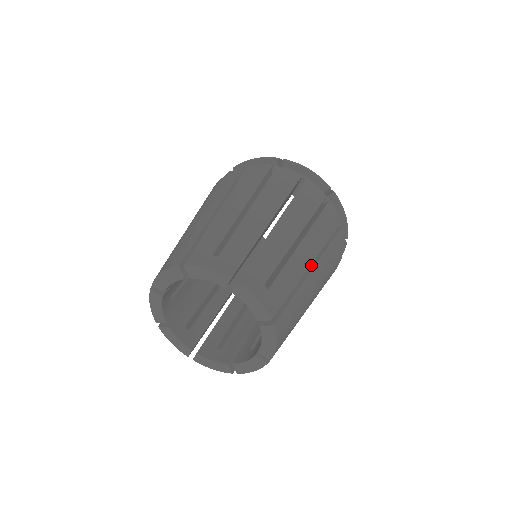
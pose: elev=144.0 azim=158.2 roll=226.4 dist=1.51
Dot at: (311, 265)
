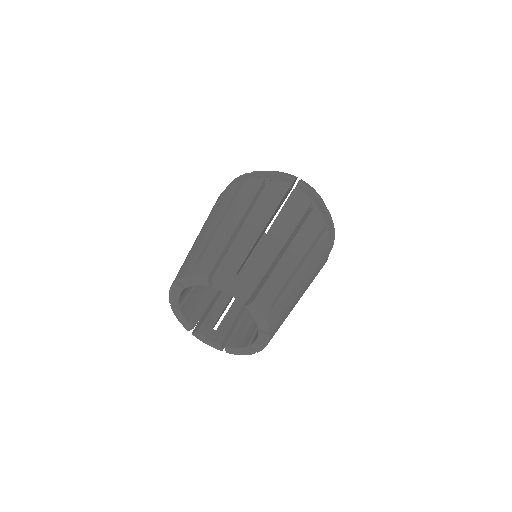
Dot at: (286, 247)
